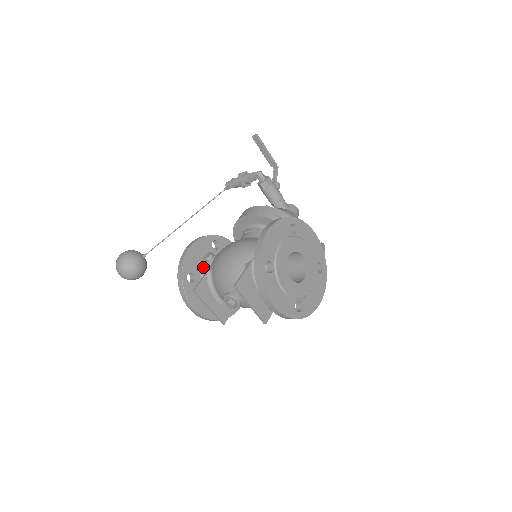
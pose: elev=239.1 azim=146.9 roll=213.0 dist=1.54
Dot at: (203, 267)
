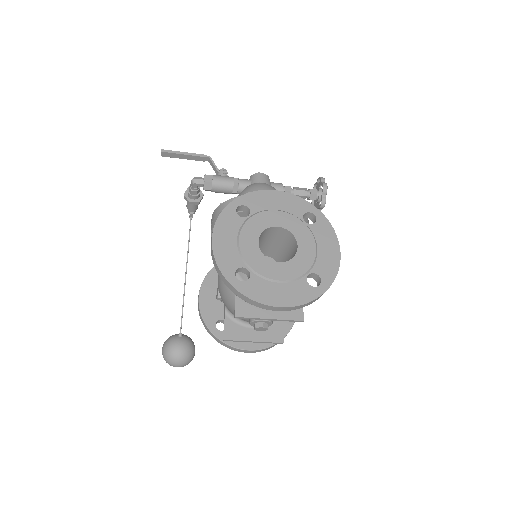
Dot at: occluded
